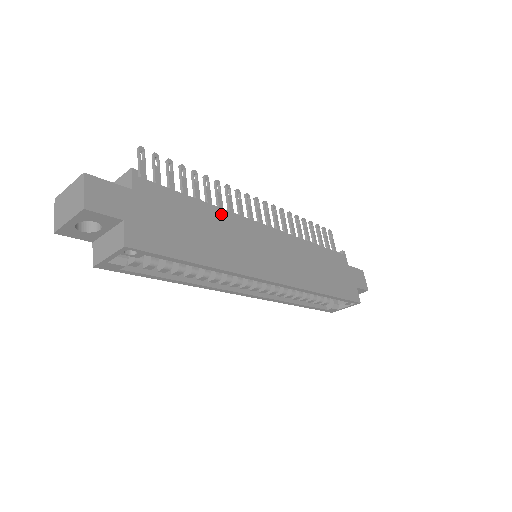
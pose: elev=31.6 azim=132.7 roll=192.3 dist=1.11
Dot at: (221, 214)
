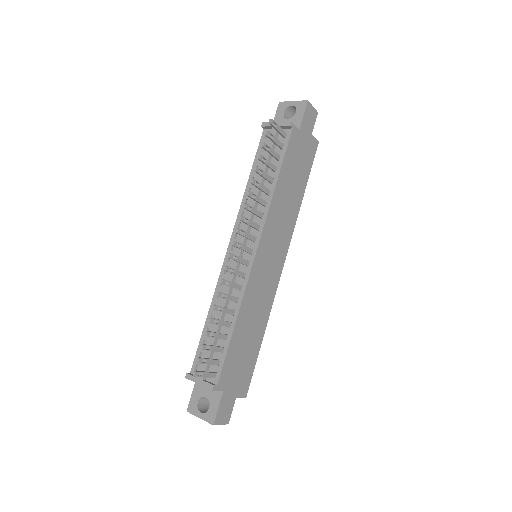
Dot at: (243, 309)
